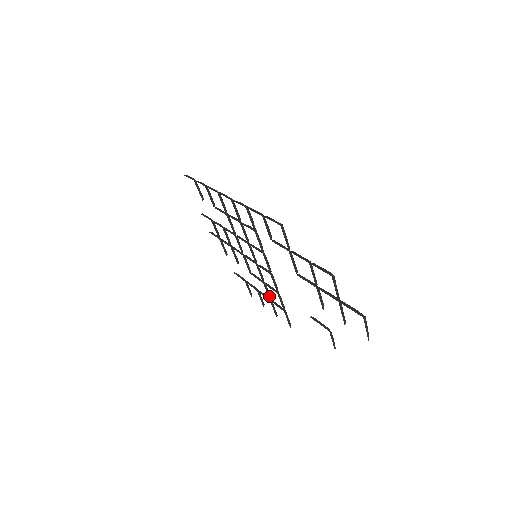
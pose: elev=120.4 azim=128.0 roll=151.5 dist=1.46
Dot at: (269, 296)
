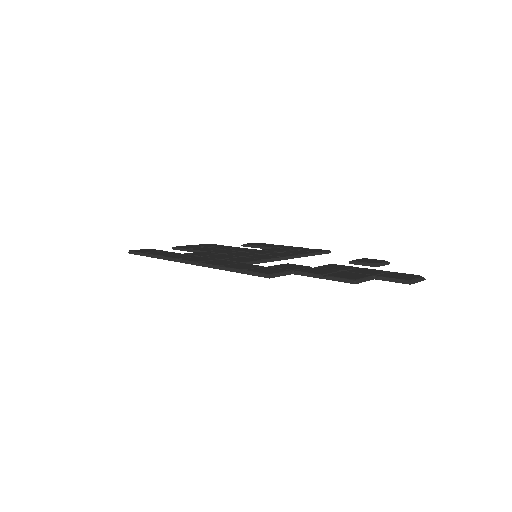
Dot at: occluded
